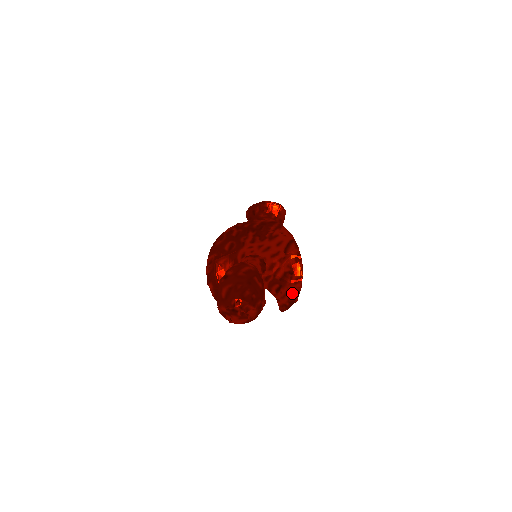
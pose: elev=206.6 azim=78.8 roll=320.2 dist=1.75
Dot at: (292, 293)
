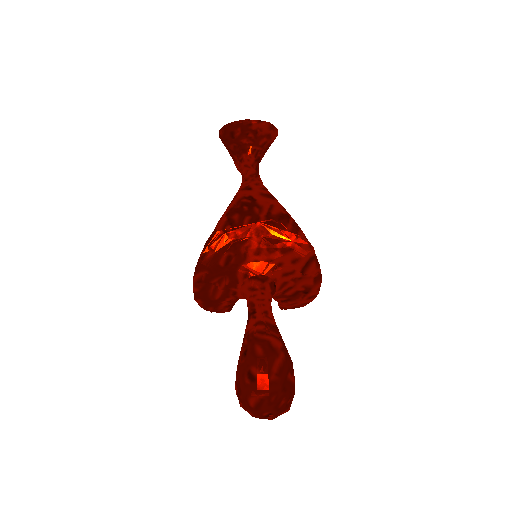
Dot at: (301, 304)
